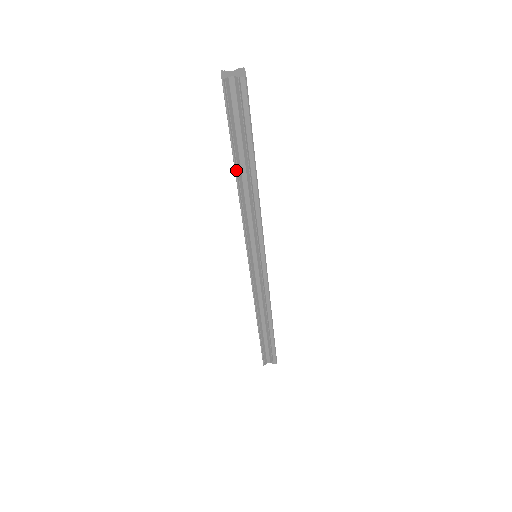
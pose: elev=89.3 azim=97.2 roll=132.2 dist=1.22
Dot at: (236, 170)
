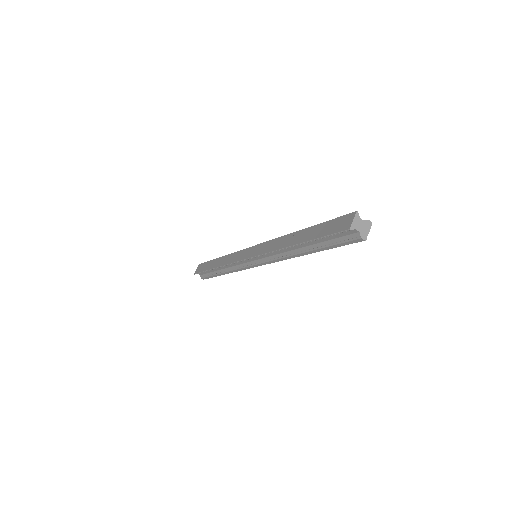
Dot at: (299, 244)
